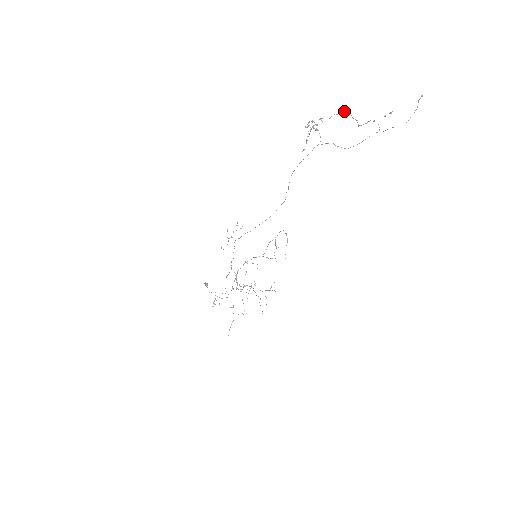
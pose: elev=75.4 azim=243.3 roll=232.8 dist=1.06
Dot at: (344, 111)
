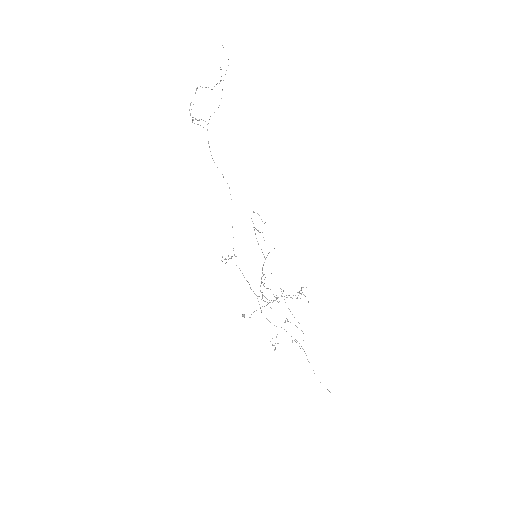
Dot at: (196, 88)
